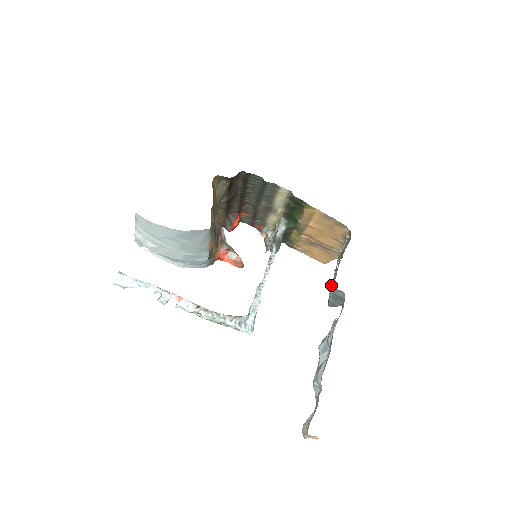
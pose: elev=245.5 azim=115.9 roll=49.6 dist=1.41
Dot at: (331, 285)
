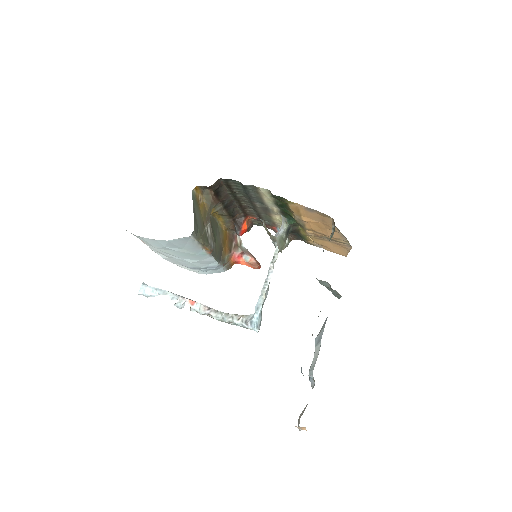
Dot at: occluded
